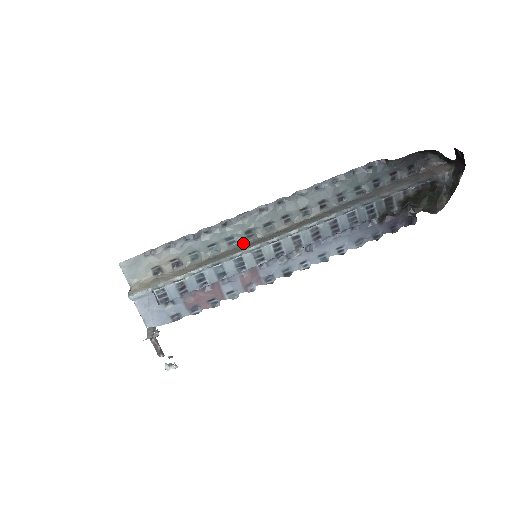
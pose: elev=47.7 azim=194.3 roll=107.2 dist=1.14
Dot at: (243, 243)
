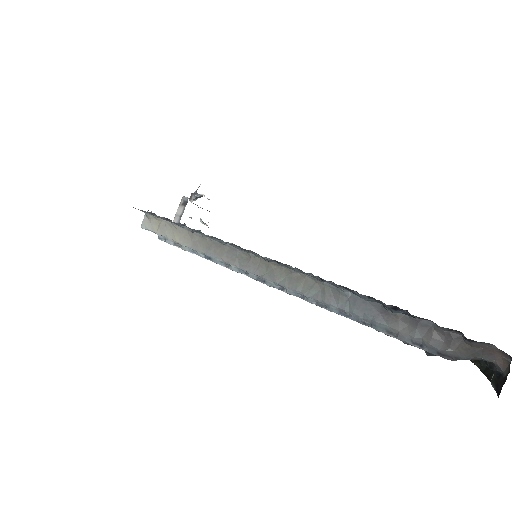
Dot at: (241, 250)
